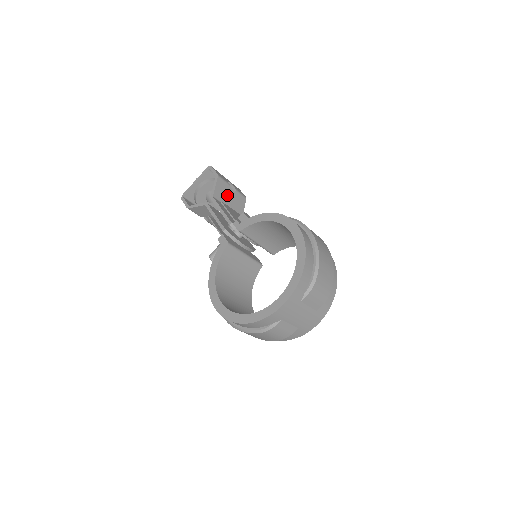
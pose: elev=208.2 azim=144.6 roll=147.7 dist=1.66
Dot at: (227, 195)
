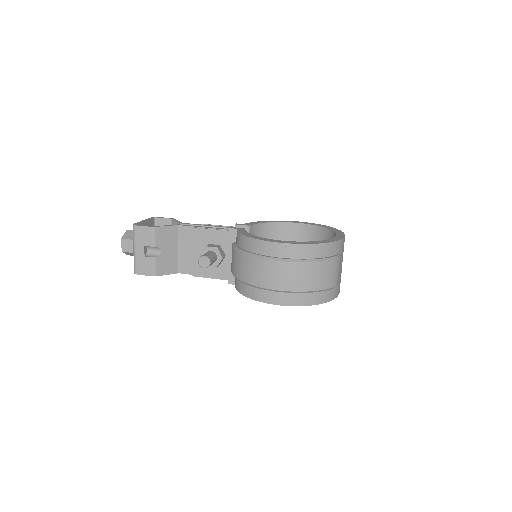
Dot at: occluded
